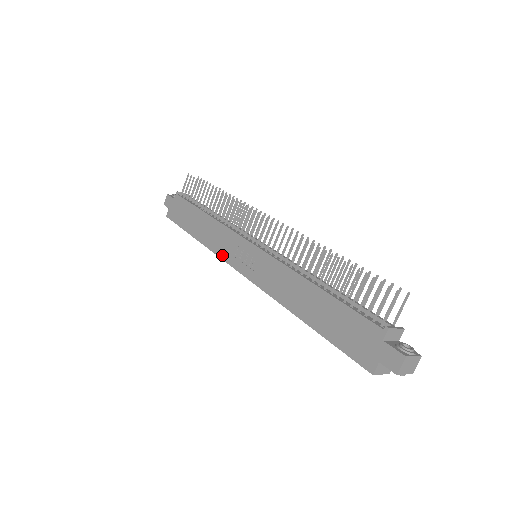
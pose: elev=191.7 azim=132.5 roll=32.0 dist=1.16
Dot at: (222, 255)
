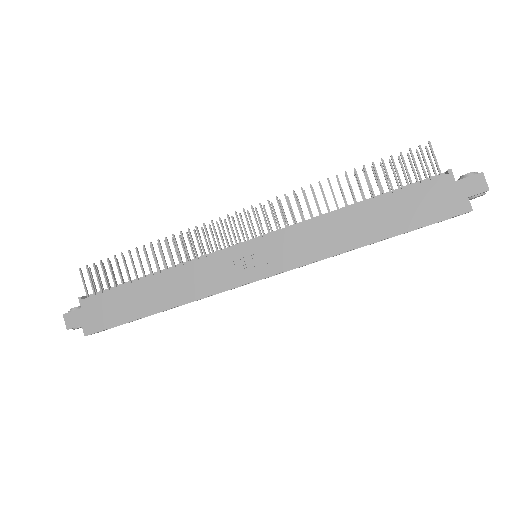
Dot at: (218, 288)
